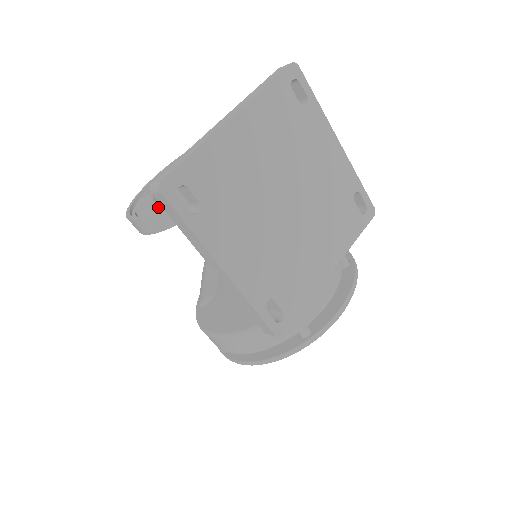
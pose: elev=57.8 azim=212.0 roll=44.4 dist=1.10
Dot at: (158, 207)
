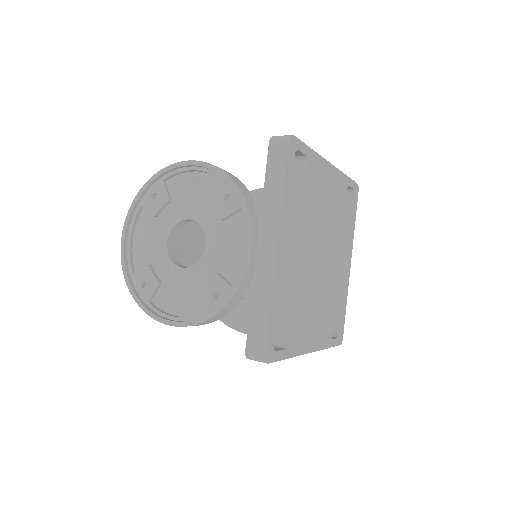
Dot at: (179, 296)
